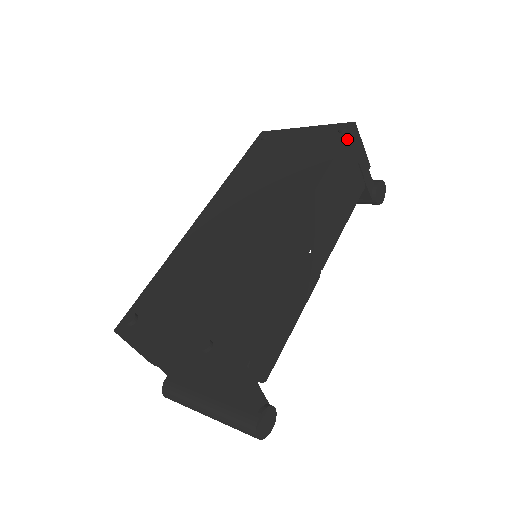
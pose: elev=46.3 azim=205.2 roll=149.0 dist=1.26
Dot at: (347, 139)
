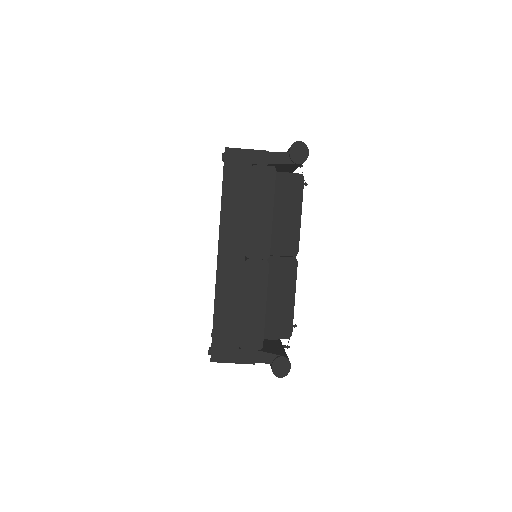
Dot at: (226, 166)
